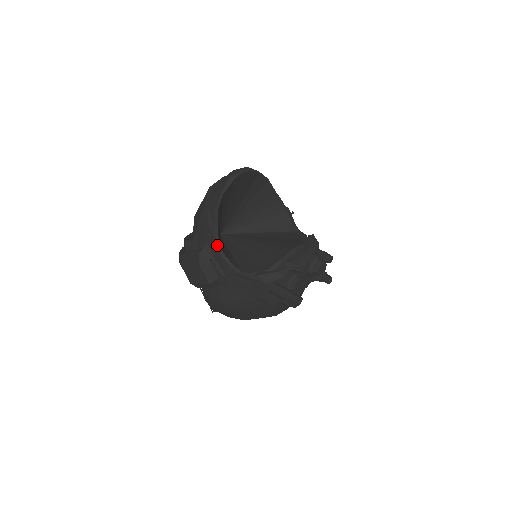
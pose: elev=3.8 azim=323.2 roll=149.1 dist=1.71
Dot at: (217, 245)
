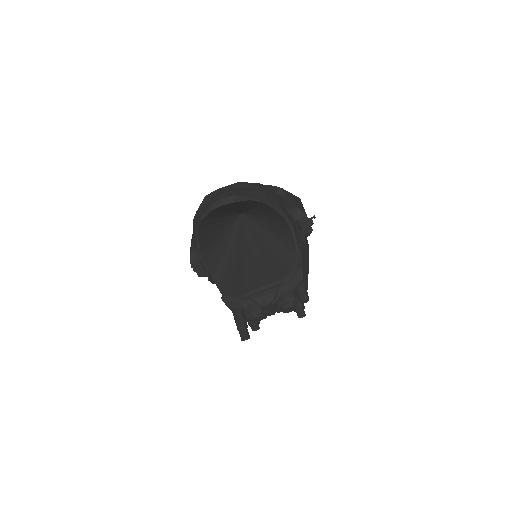
Dot at: occluded
